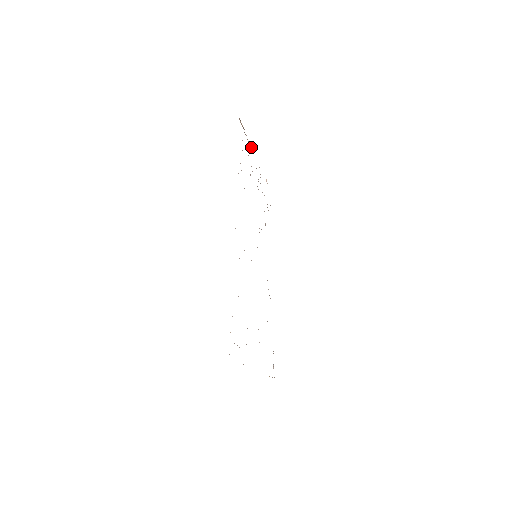
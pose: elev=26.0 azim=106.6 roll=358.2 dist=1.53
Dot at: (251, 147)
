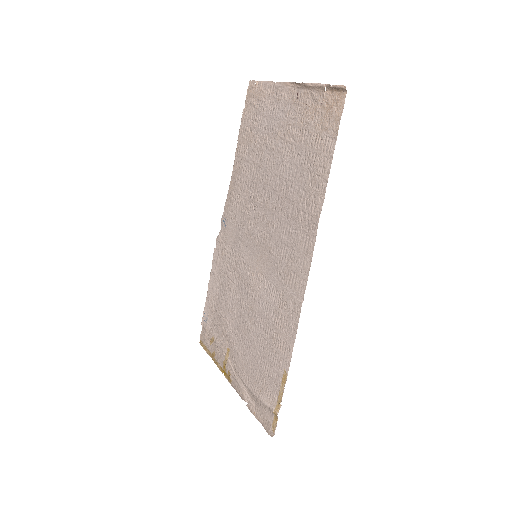
Dot at: (299, 83)
